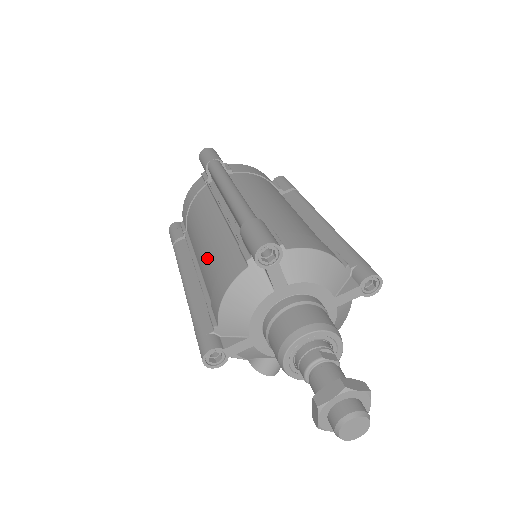
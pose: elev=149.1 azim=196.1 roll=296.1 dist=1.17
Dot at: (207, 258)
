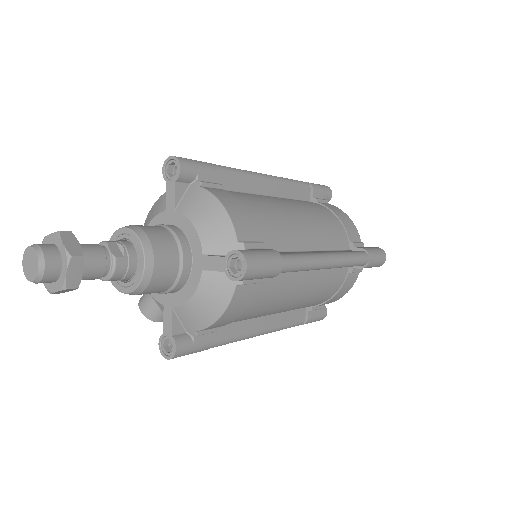
Dot at: occluded
